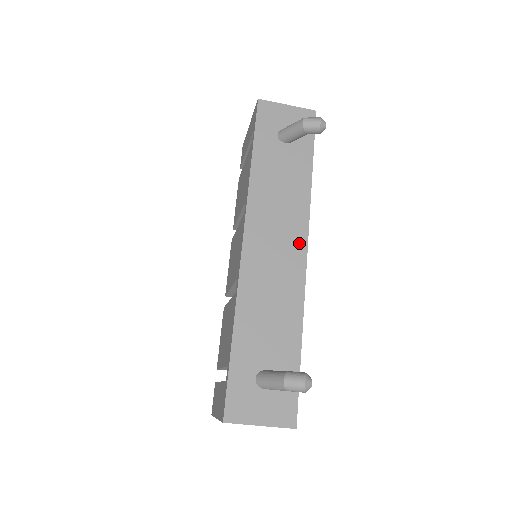
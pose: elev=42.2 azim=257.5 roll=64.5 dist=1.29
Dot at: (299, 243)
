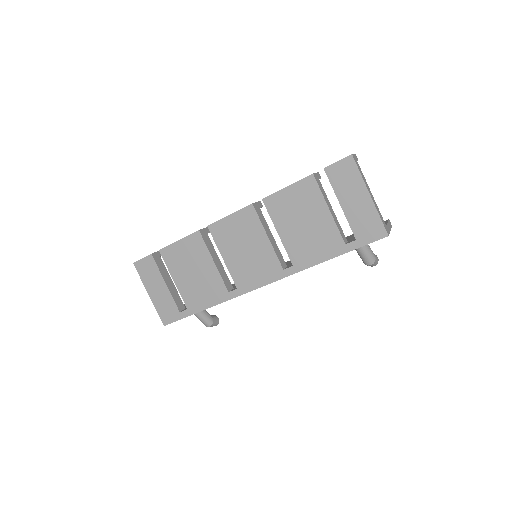
Dot at: occluded
